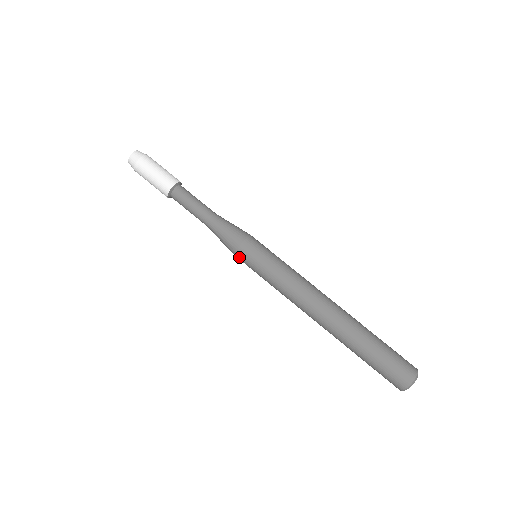
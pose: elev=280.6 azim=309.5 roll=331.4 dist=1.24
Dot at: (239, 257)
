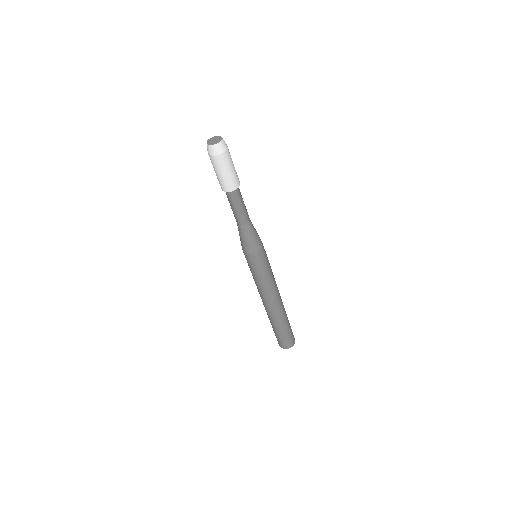
Dot at: (244, 253)
